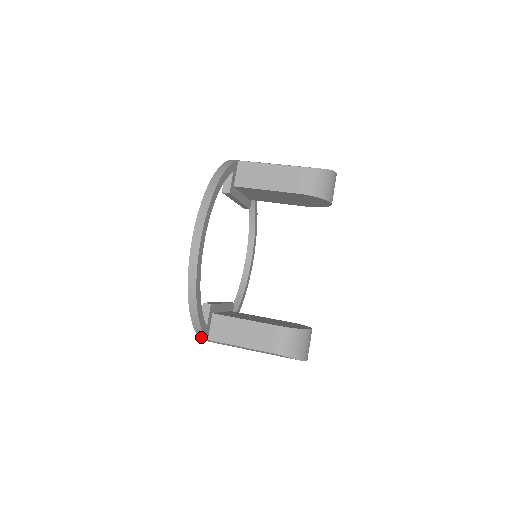
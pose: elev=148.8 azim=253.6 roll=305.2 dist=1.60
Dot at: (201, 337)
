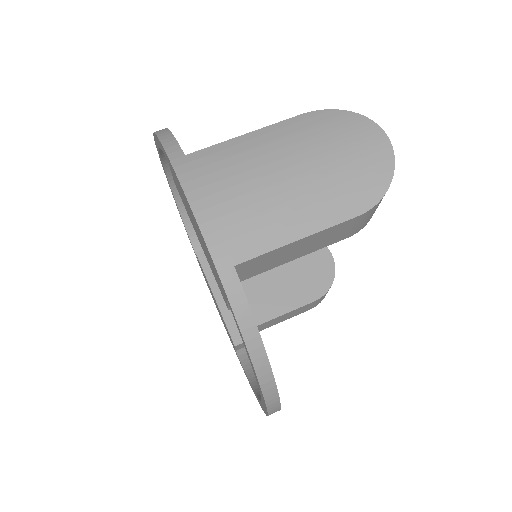
Dot at: occluded
